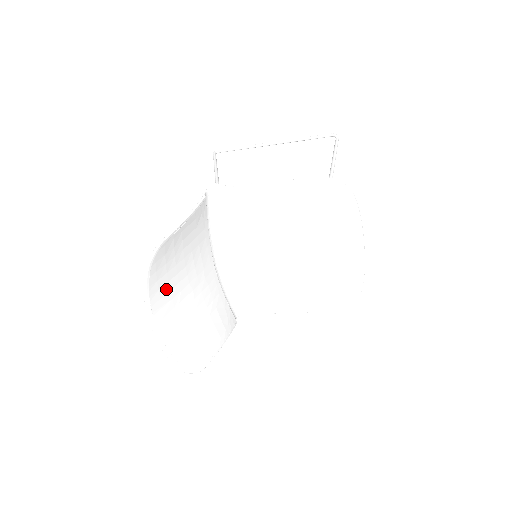
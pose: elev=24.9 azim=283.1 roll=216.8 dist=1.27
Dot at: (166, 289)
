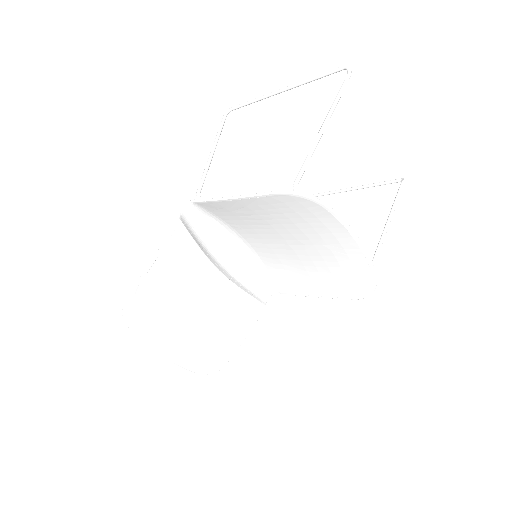
Dot at: (159, 320)
